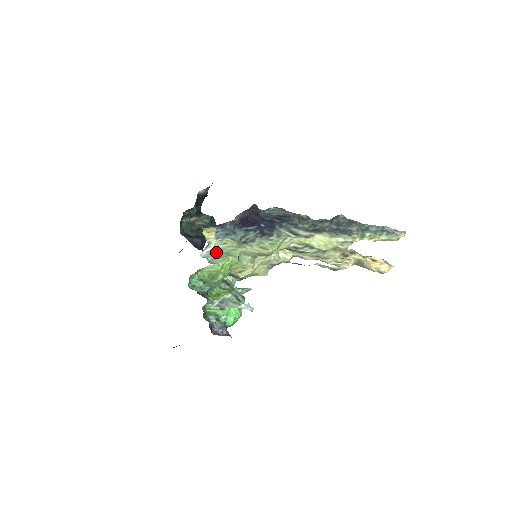
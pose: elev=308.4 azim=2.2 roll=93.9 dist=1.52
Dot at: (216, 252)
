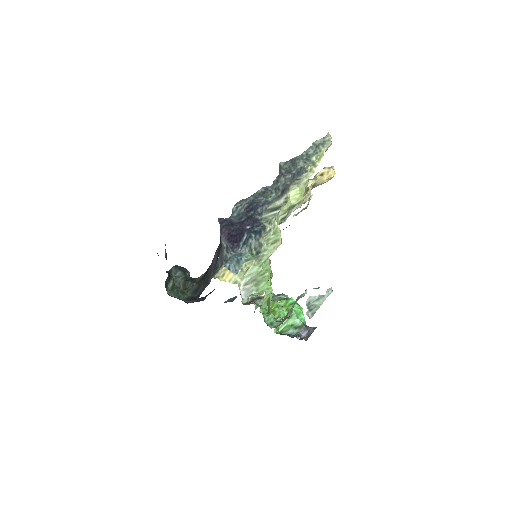
Dot at: (250, 283)
